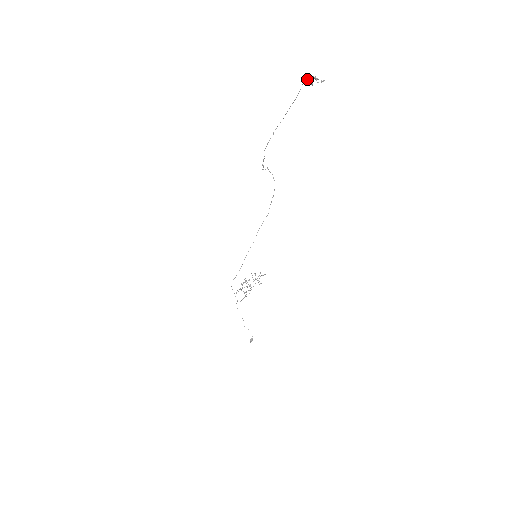
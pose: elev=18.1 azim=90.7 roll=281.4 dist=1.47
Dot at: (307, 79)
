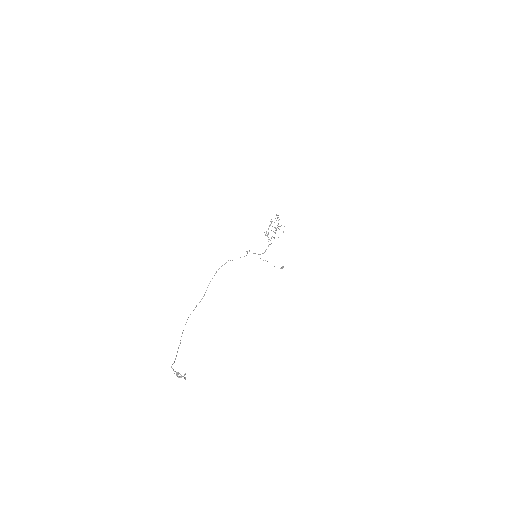
Dot at: occluded
